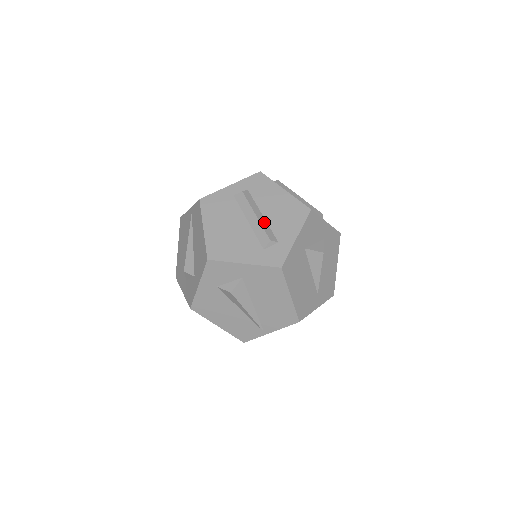
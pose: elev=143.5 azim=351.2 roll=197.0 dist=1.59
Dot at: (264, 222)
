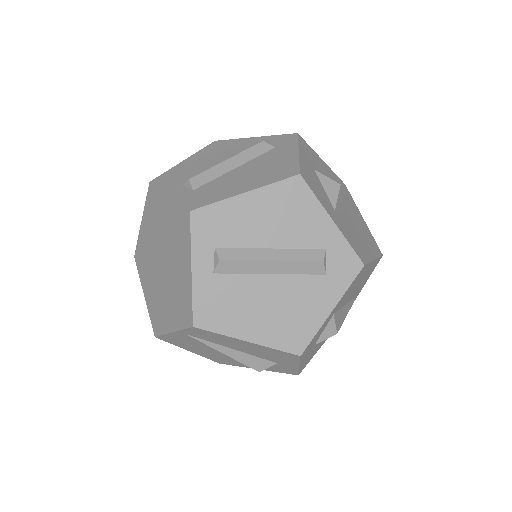
Dot at: (286, 253)
